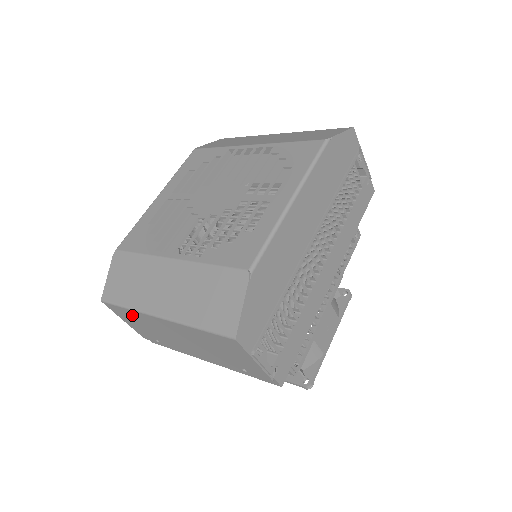
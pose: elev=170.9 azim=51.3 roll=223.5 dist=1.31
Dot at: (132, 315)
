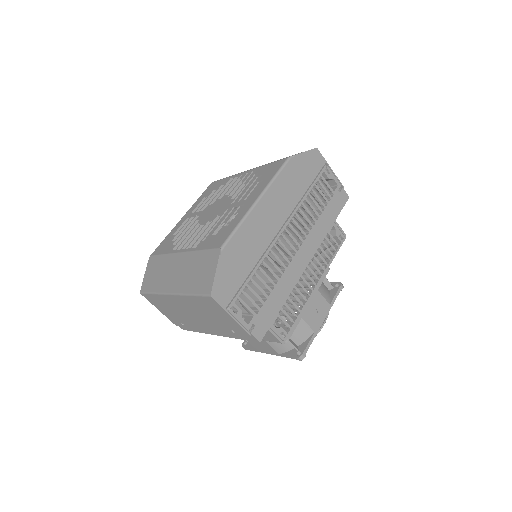
Dot at: (159, 300)
